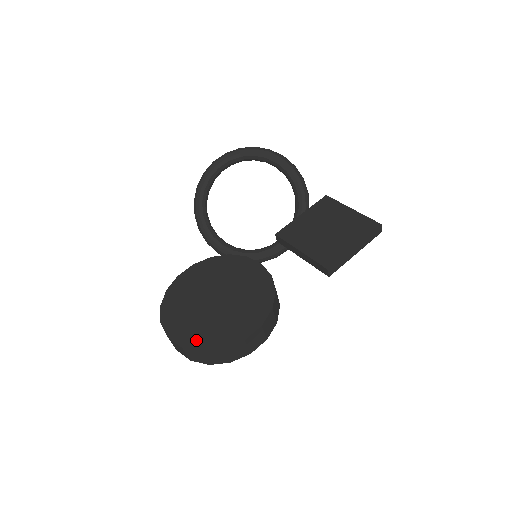
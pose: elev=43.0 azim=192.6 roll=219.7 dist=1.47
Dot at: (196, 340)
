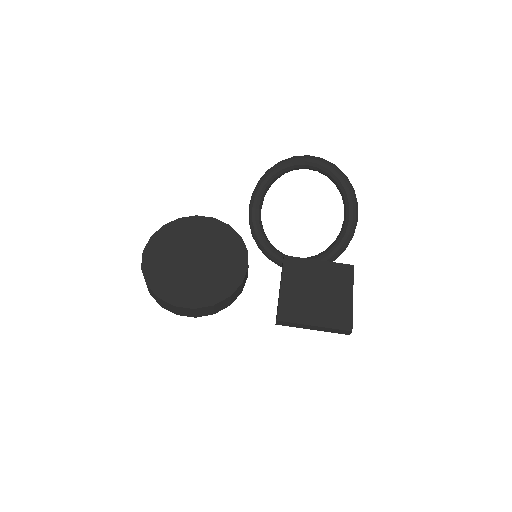
Dot at: (153, 273)
